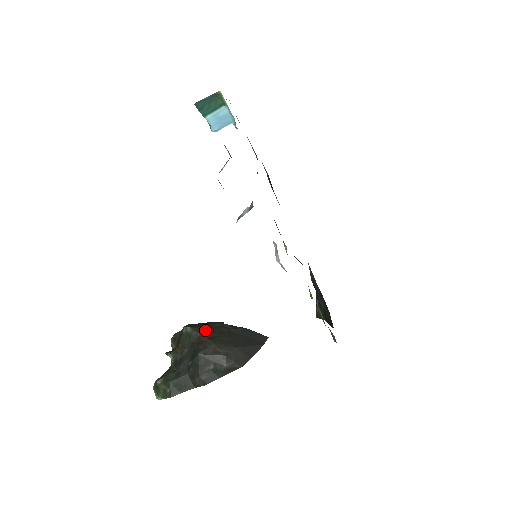
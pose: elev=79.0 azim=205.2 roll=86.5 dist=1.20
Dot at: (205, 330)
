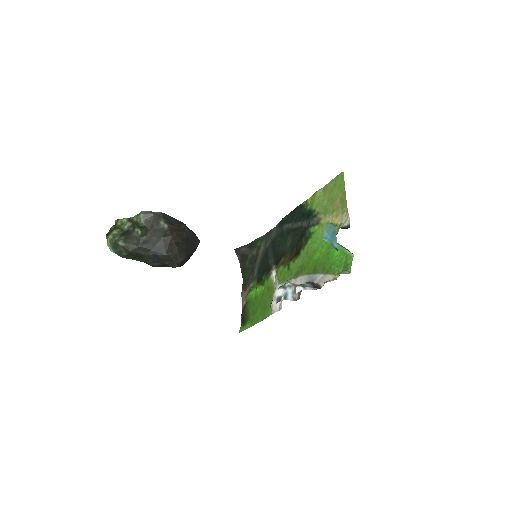
Dot at: (175, 232)
